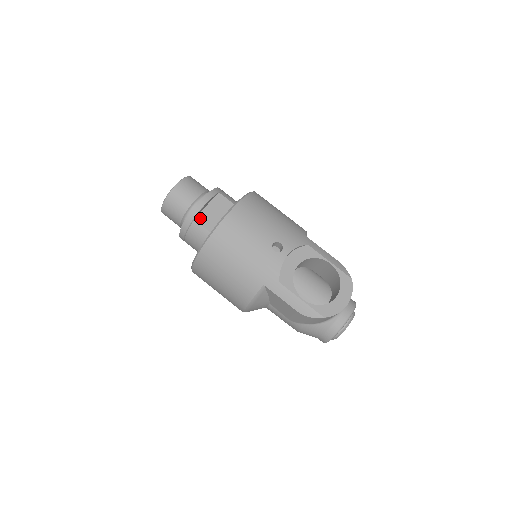
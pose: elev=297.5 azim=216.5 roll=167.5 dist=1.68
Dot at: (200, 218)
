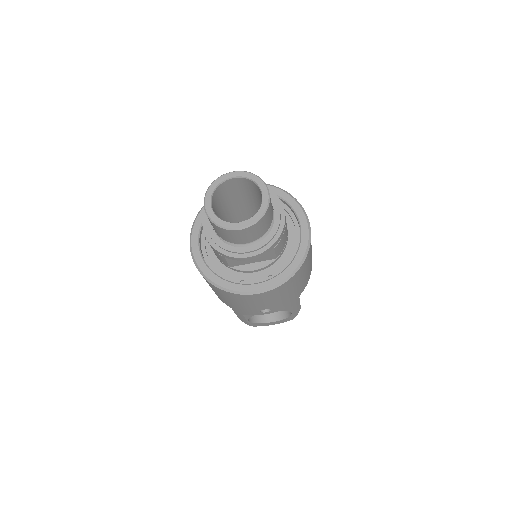
Dot at: occluded
